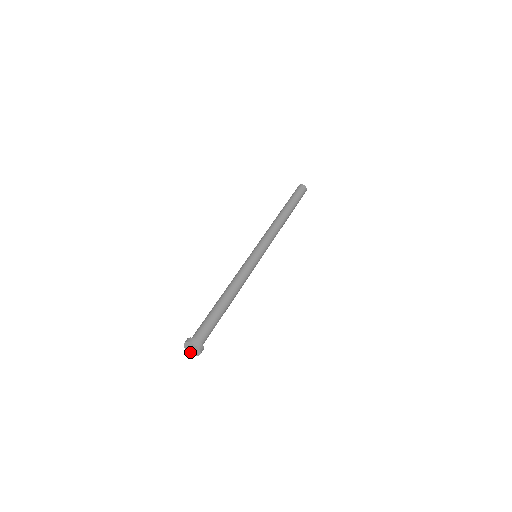
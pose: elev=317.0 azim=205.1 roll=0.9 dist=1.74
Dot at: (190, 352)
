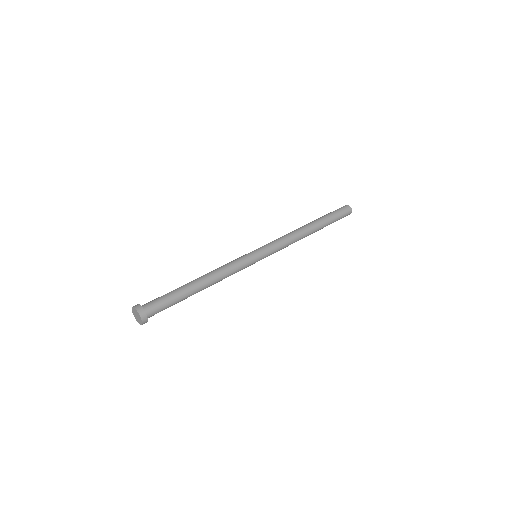
Dot at: (139, 323)
